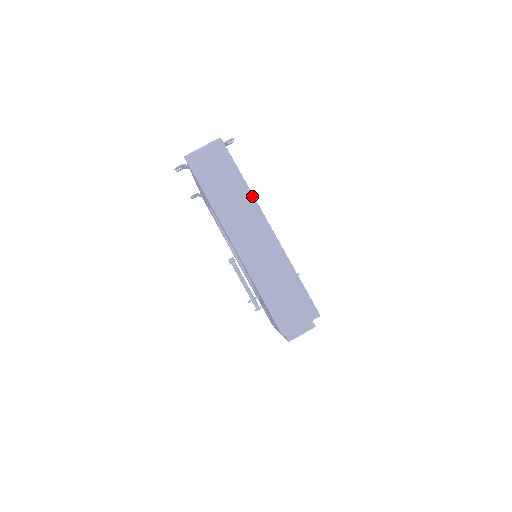
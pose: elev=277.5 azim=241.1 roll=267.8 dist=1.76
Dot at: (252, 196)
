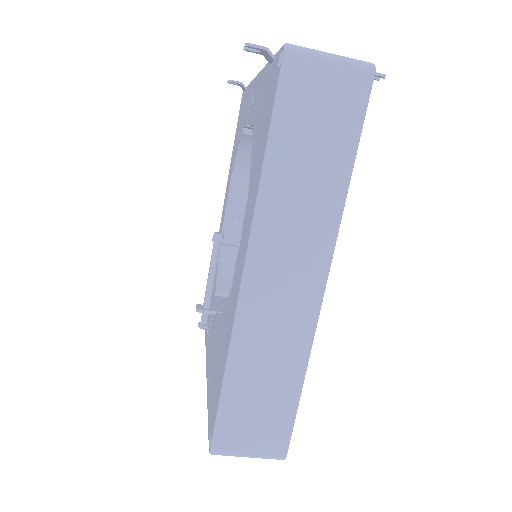
Dot at: (340, 217)
